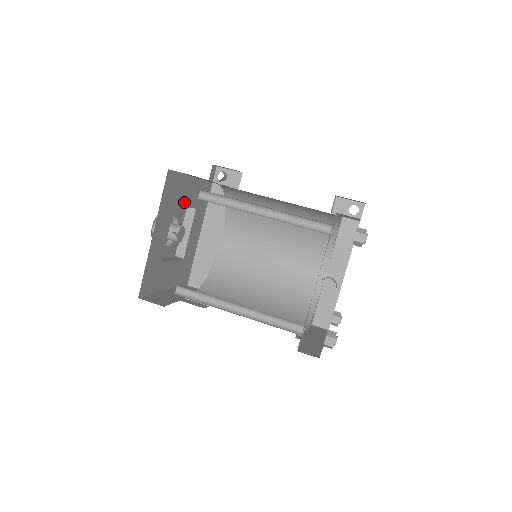
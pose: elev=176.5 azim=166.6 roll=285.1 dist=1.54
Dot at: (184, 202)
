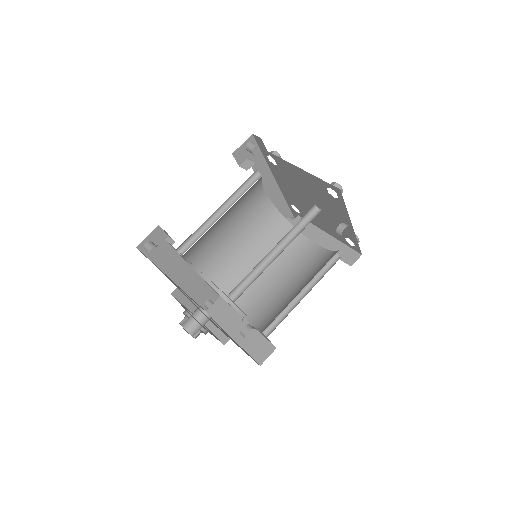
Dot at: occluded
